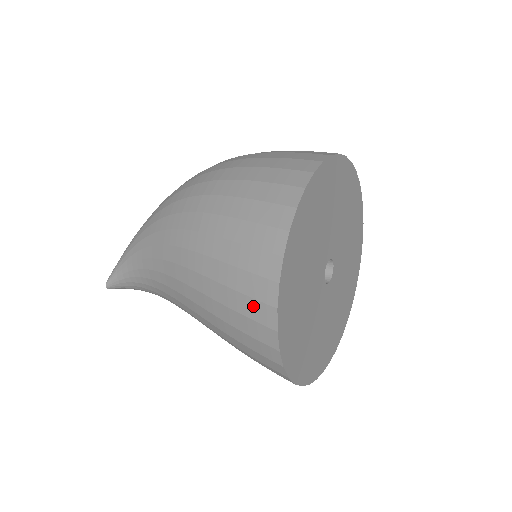
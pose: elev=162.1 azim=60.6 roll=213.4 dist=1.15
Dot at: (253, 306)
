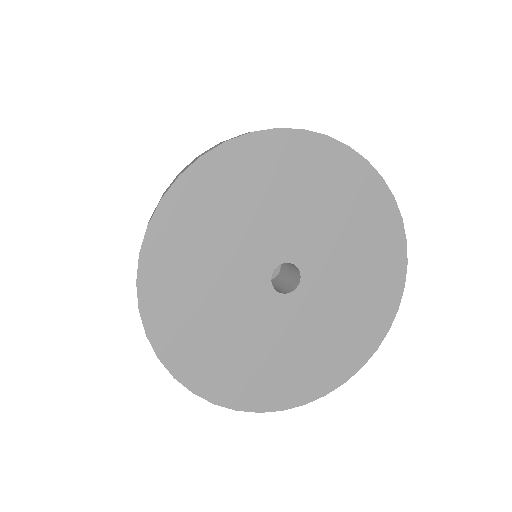
Dot at: occluded
